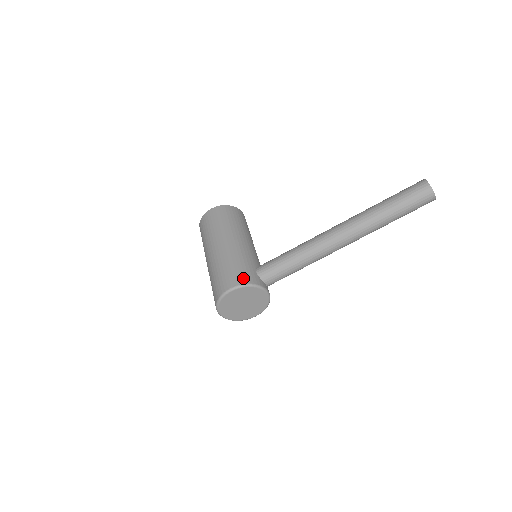
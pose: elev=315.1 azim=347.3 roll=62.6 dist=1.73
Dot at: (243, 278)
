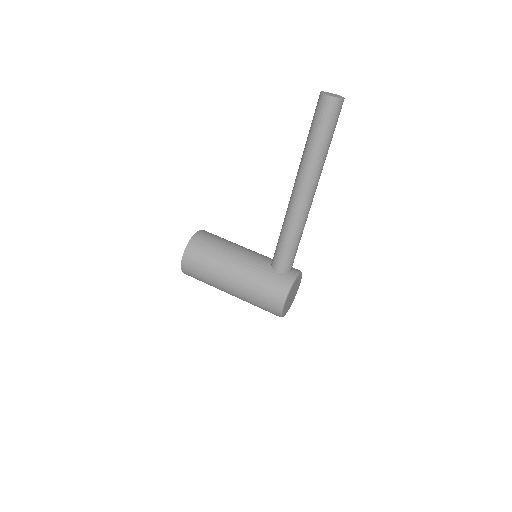
Dot at: (280, 290)
